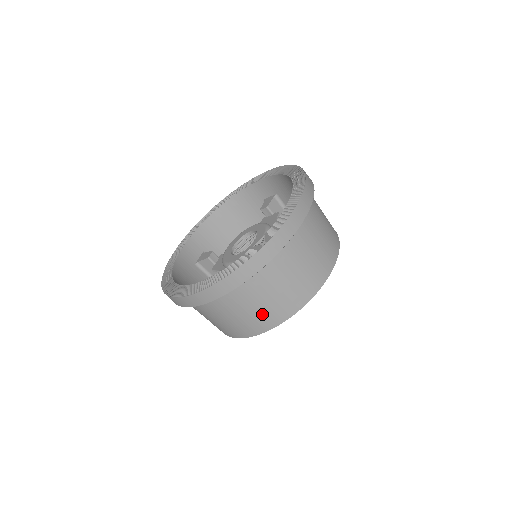
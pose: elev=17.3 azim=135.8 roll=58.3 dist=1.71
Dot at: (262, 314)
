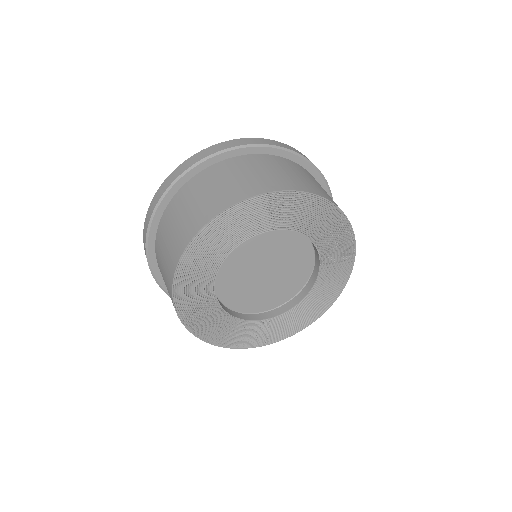
Dot at: (226, 191)
